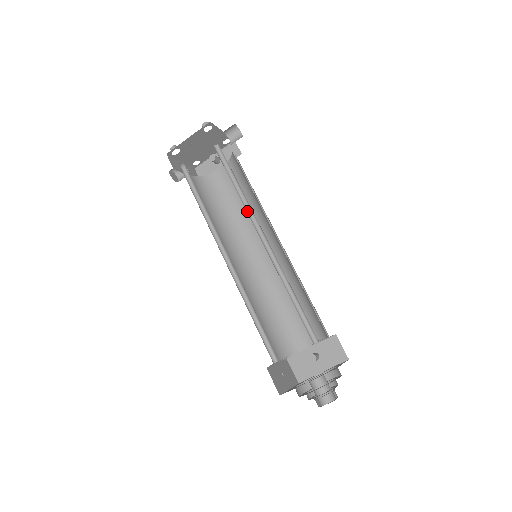
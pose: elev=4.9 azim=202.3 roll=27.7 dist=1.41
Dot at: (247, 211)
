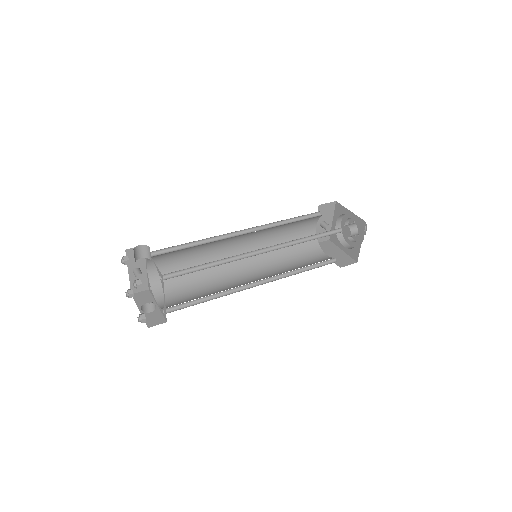
Dot at: (235, 260)
